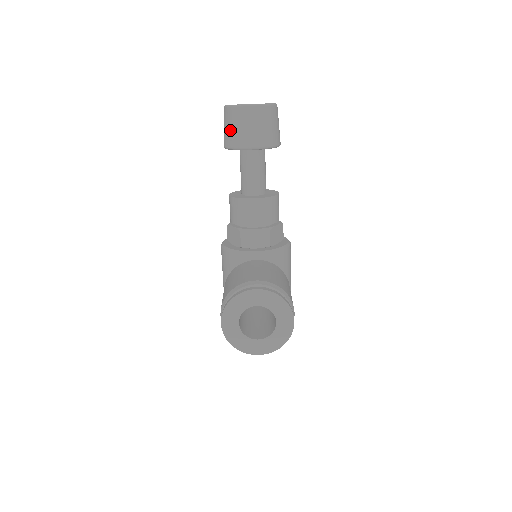
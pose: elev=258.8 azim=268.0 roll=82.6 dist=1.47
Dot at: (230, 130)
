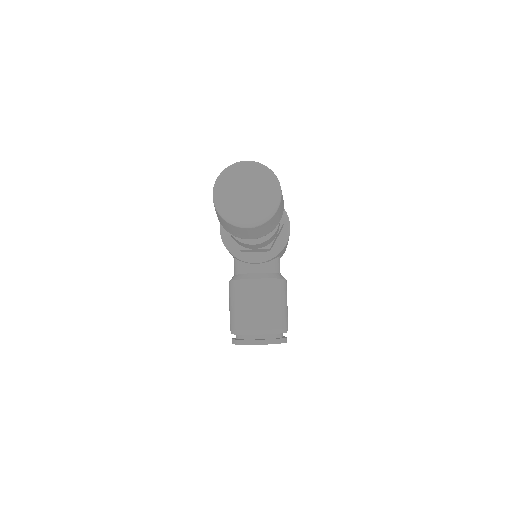
Dot at: (223, 225)
